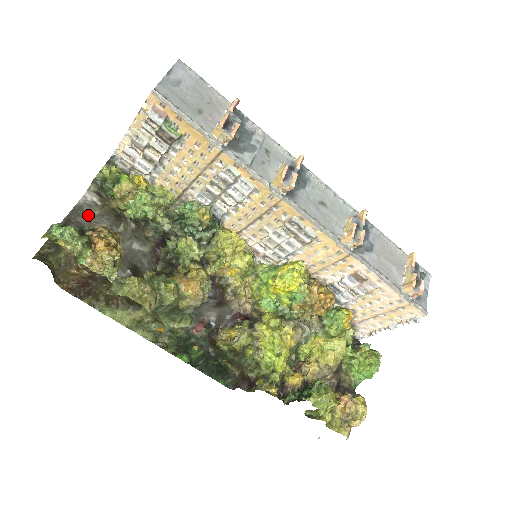
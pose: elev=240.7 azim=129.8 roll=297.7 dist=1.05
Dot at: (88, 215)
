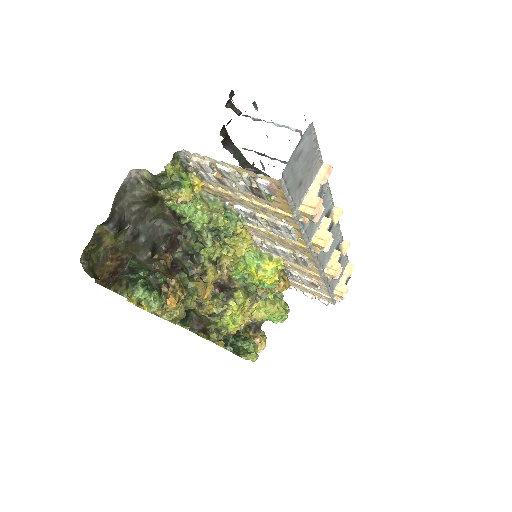
Dot at: (129, 196)
